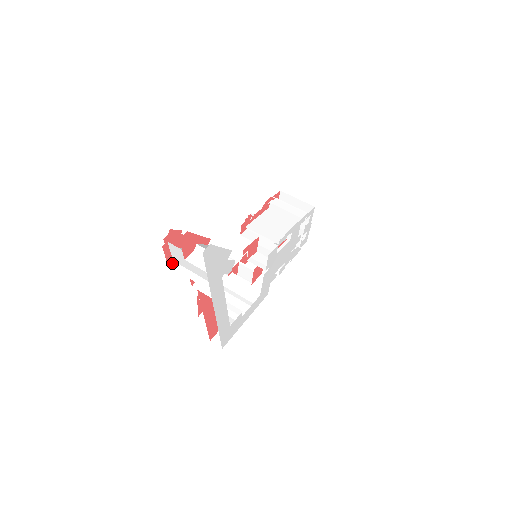
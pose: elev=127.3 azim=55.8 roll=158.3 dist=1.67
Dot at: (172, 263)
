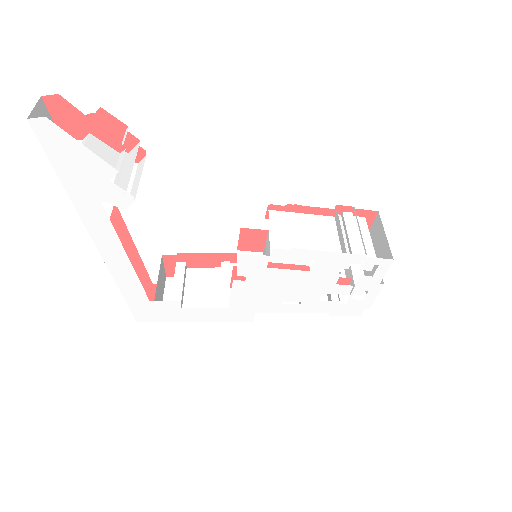
Dot at: occluded
